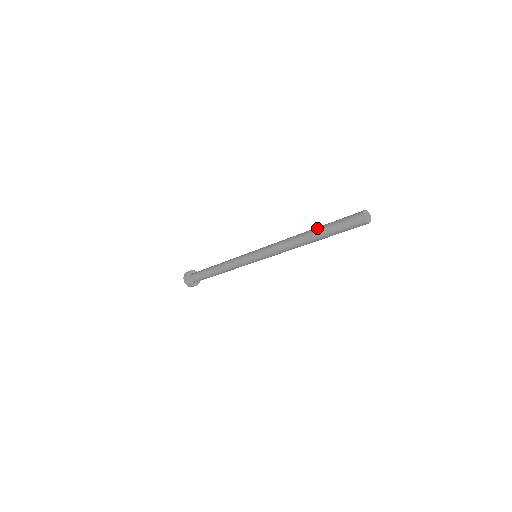
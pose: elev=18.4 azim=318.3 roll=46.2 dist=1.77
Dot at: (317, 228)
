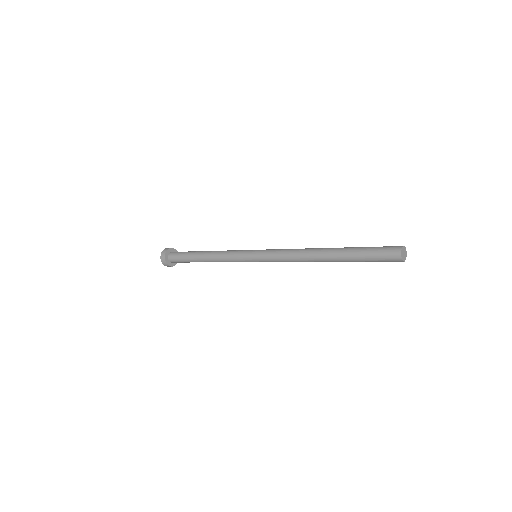
Dot at: (339, 254)
